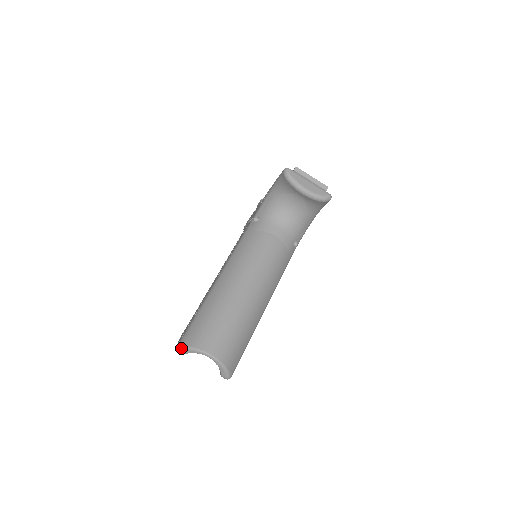
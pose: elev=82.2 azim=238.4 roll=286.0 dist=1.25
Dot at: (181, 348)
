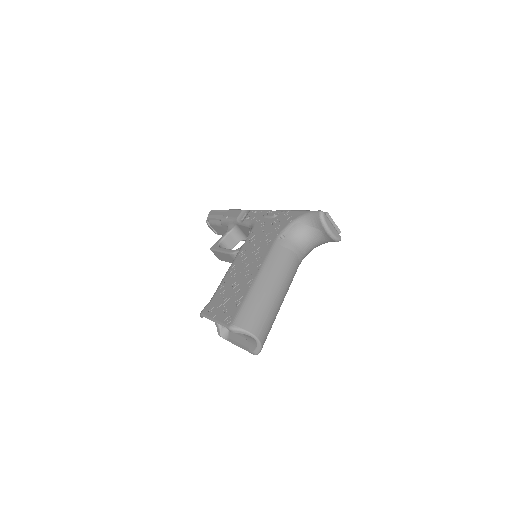
Dot at: (235, 329)
